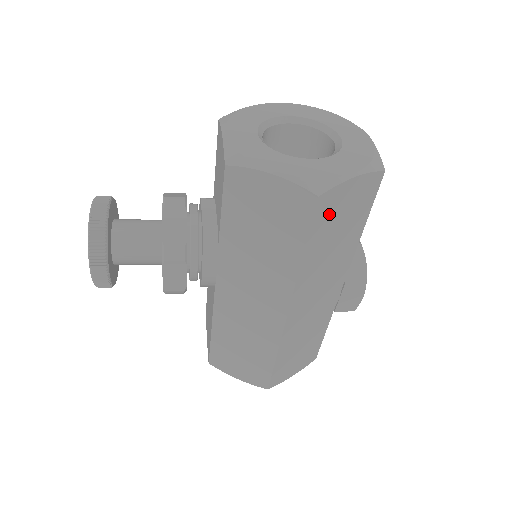
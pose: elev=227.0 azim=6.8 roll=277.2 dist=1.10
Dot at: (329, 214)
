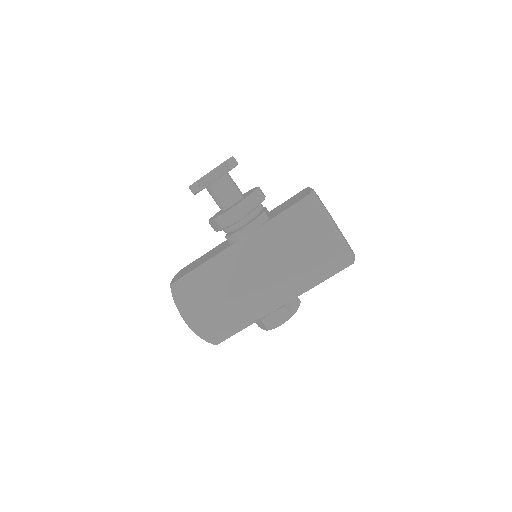
Dot at: (327, 251)
